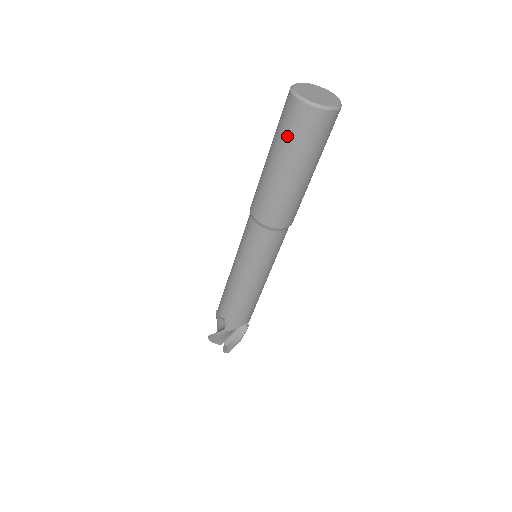
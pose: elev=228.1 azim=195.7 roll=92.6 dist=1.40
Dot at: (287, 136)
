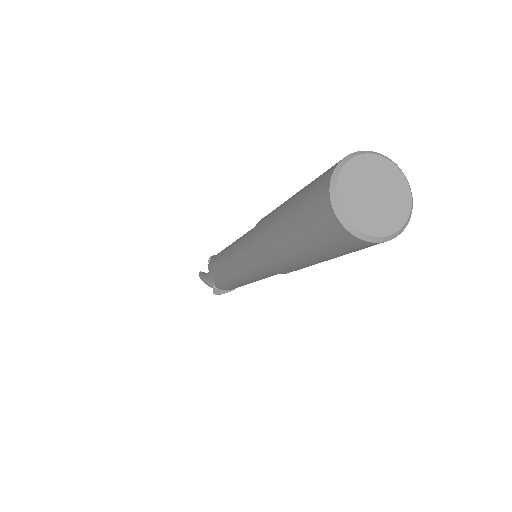
Dot at: (309, 234)
